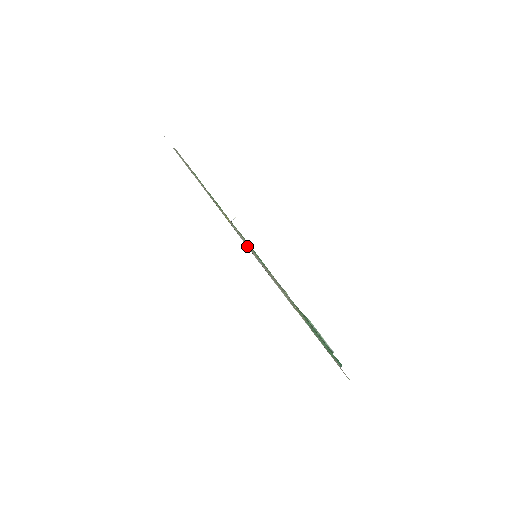
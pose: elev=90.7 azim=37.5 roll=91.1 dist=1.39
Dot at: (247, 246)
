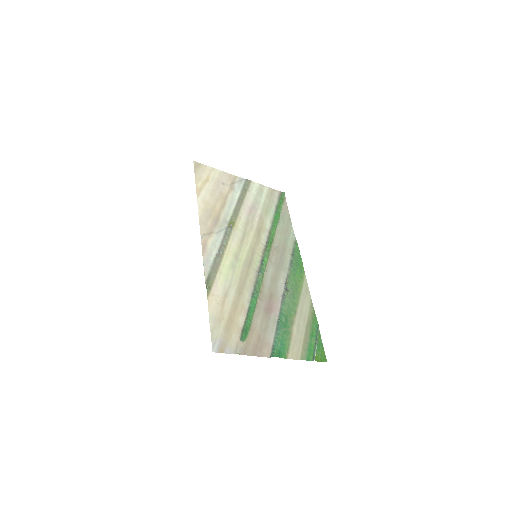
Dot at: (222, 241)
